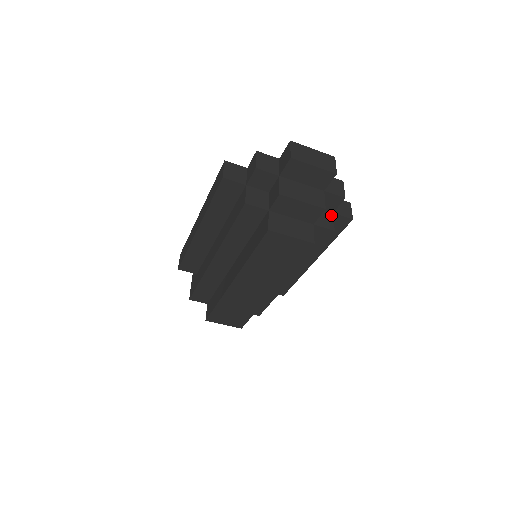
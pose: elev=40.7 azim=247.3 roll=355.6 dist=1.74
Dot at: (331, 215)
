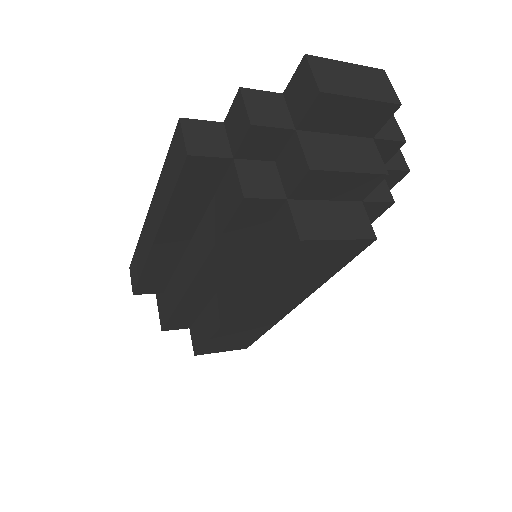
Dot at: occluded
